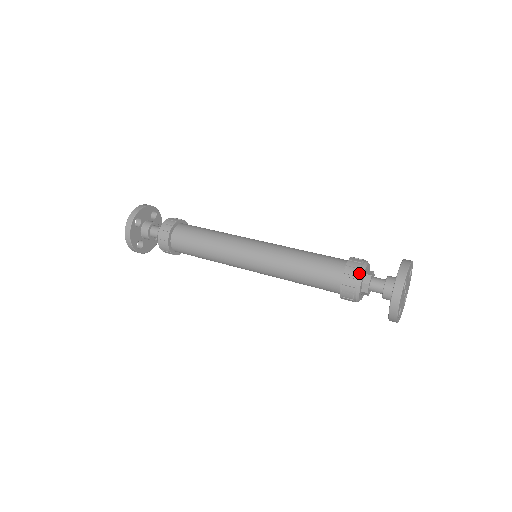
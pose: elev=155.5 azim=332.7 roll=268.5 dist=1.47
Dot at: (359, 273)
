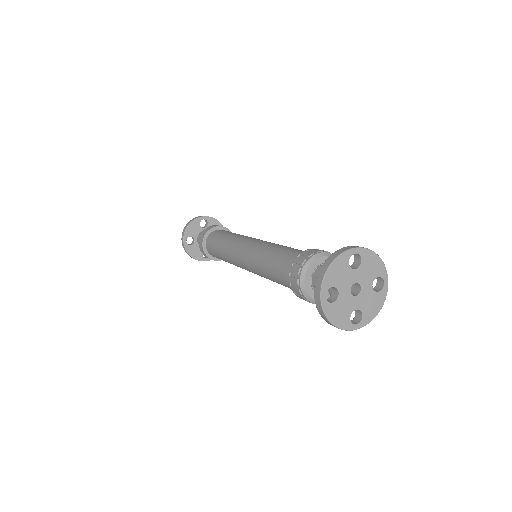
Dot at: (299, 281)
